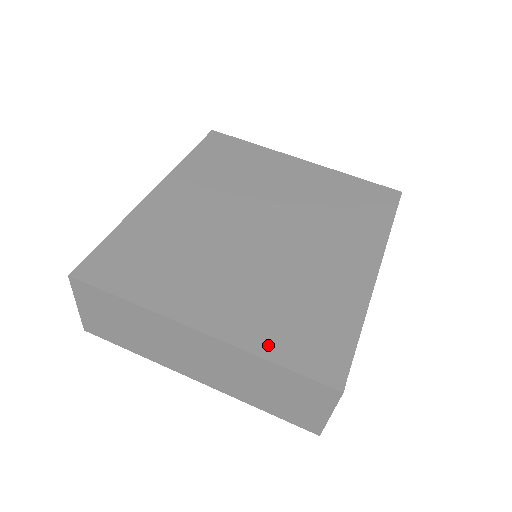
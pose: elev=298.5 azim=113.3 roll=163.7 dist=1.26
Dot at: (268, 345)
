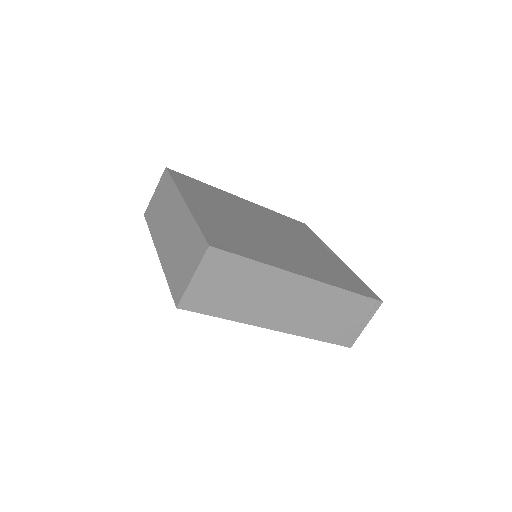
Dot at: (204, 222)
